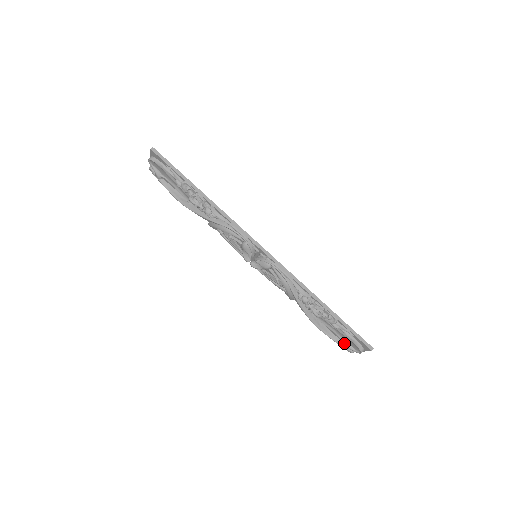
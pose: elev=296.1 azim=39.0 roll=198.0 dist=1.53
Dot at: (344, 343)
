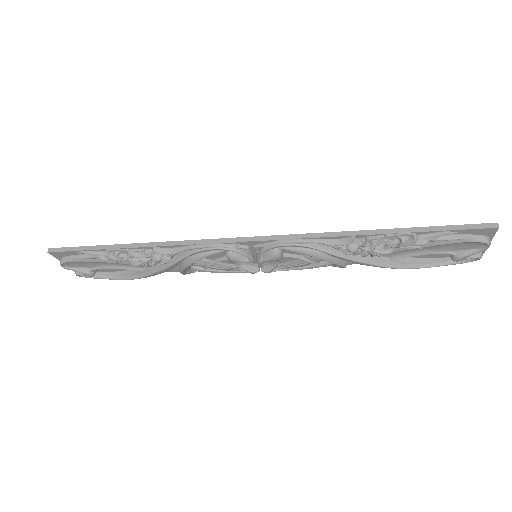
Dot at: (456, 255)
